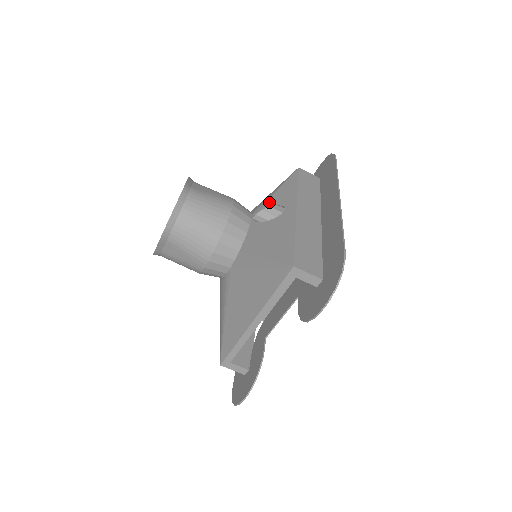
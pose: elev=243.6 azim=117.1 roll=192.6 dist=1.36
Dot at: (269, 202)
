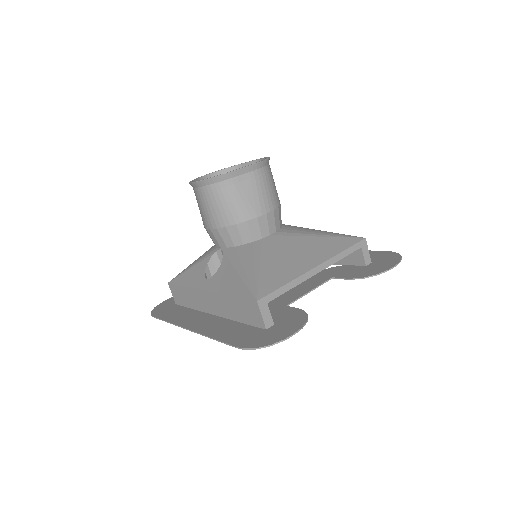
Dot at: occluded
